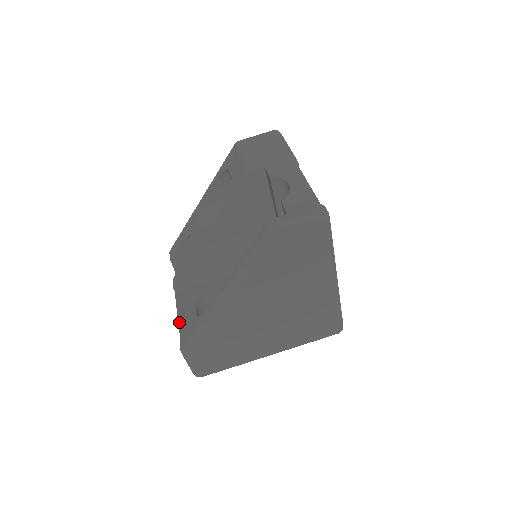
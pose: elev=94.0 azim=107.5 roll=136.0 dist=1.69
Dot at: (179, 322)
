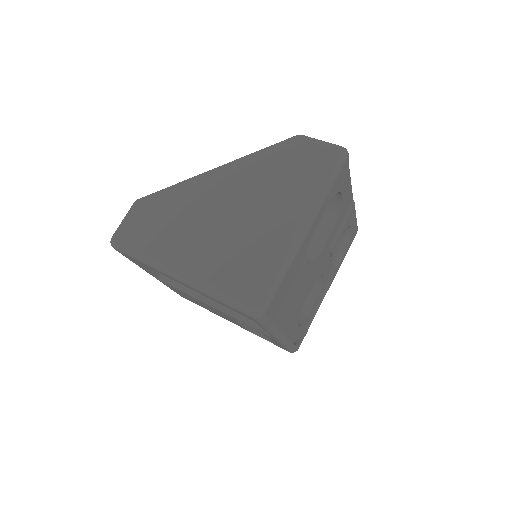
Dot at: occluded
